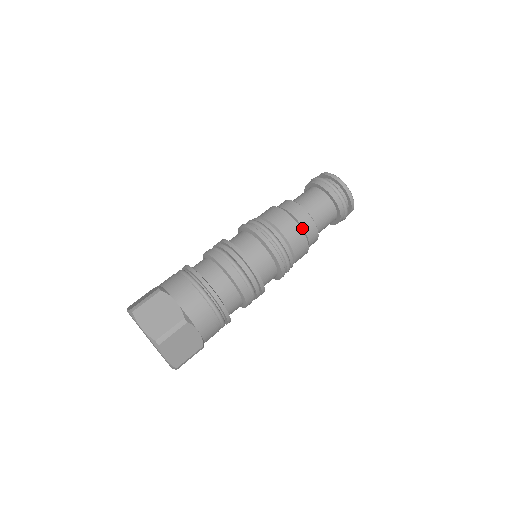
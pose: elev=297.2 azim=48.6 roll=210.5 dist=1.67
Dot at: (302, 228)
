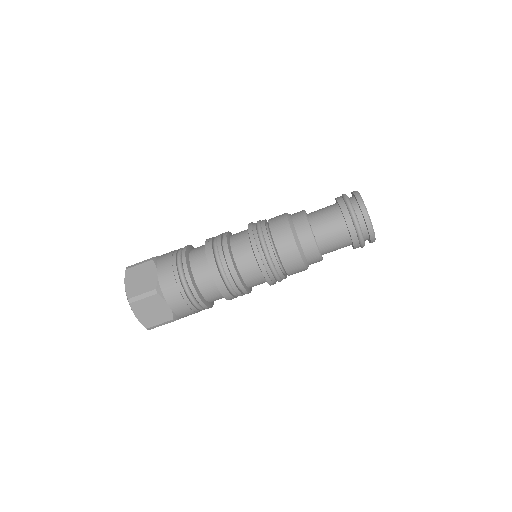
Dot at: (298, 242)
